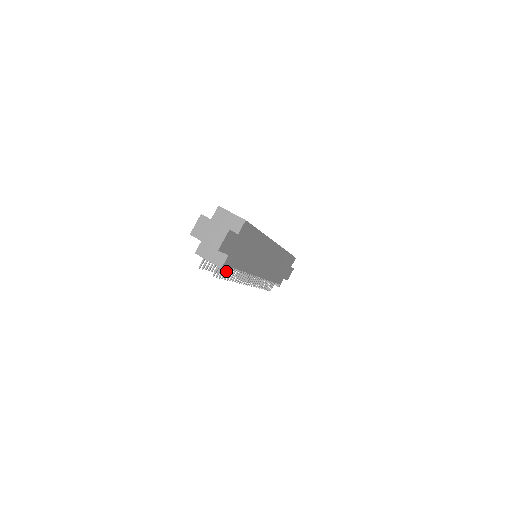
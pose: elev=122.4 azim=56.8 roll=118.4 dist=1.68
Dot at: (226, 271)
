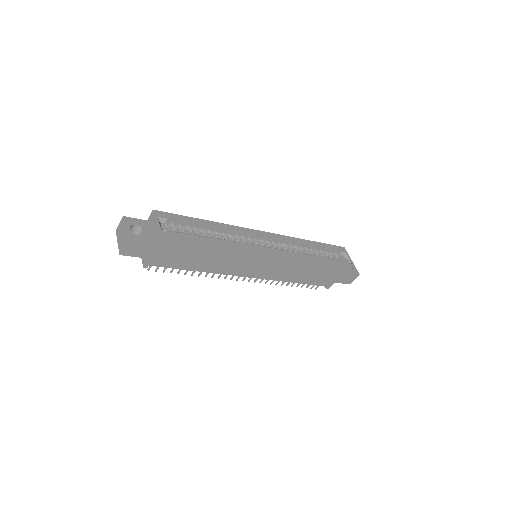
Dot at: occluded
